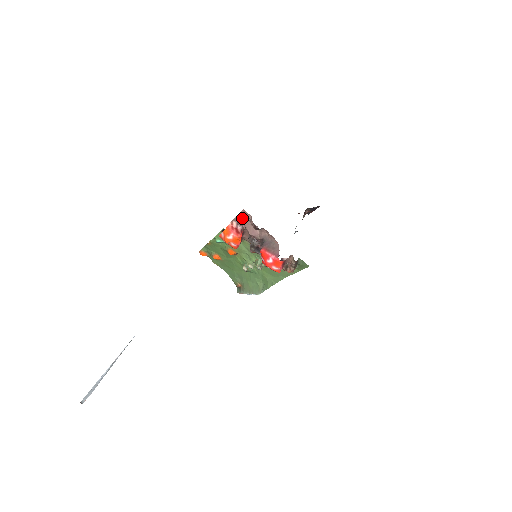
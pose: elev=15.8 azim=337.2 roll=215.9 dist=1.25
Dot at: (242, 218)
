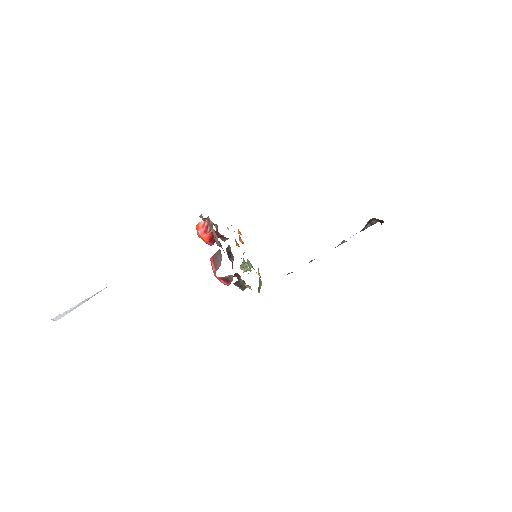
Dot at: (209, 220)
